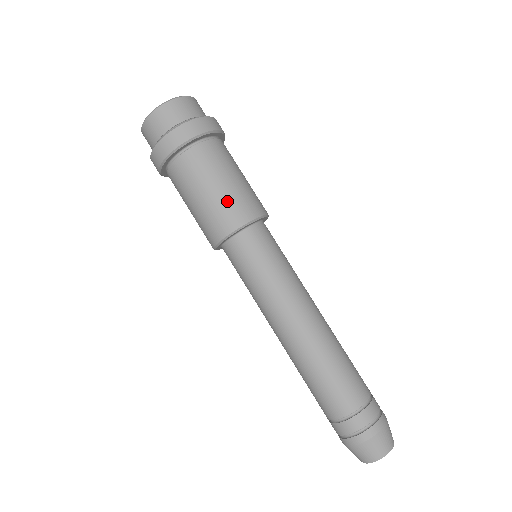
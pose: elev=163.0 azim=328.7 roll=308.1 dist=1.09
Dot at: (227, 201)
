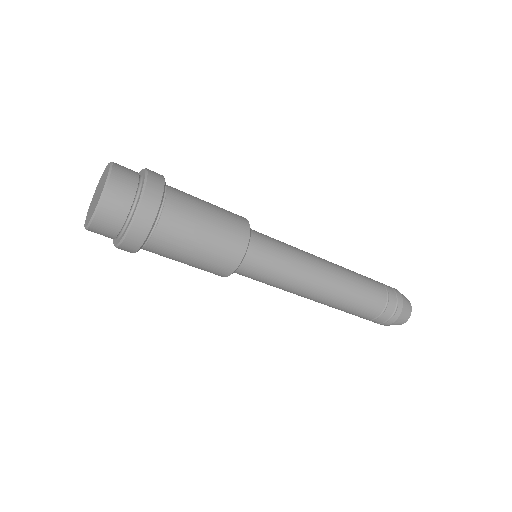
Dot at: (226, 215)
